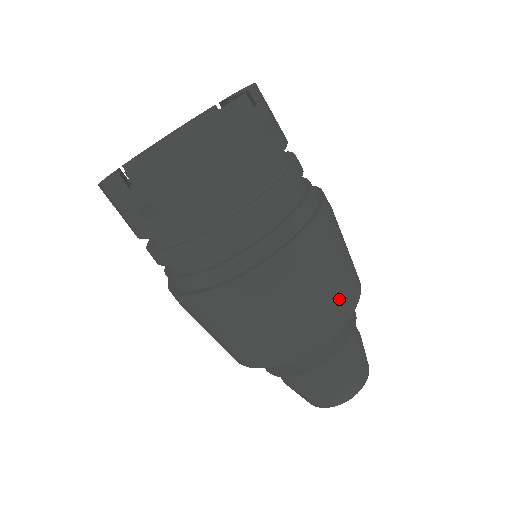
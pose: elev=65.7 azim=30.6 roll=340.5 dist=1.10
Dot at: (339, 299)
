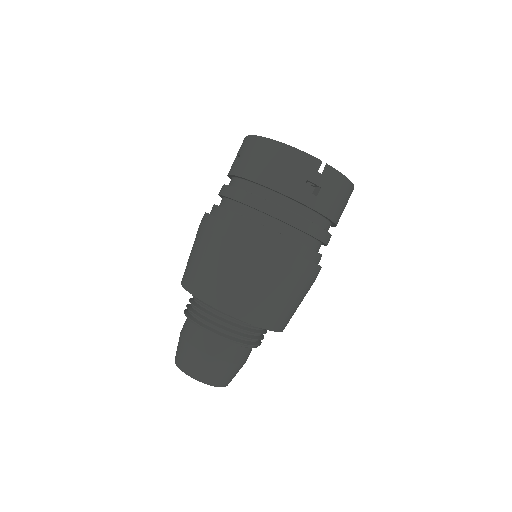
Dot at: (235, 296)
